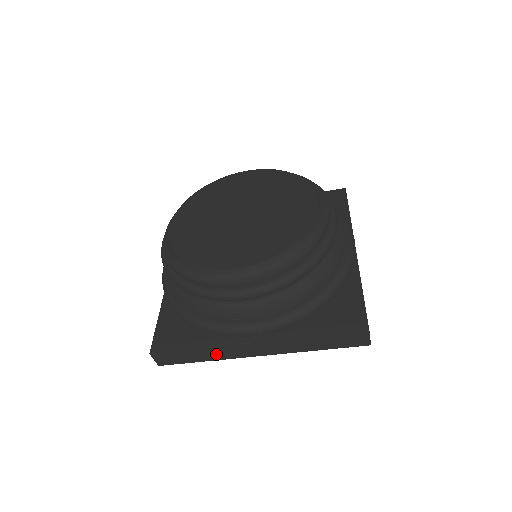
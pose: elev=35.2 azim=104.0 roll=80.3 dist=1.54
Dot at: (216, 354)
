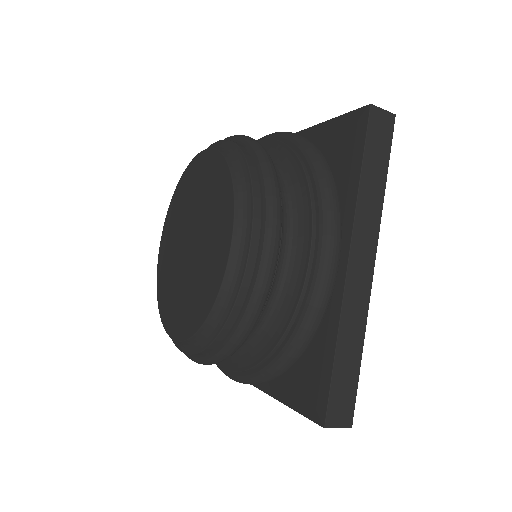
Dot at: occluded
